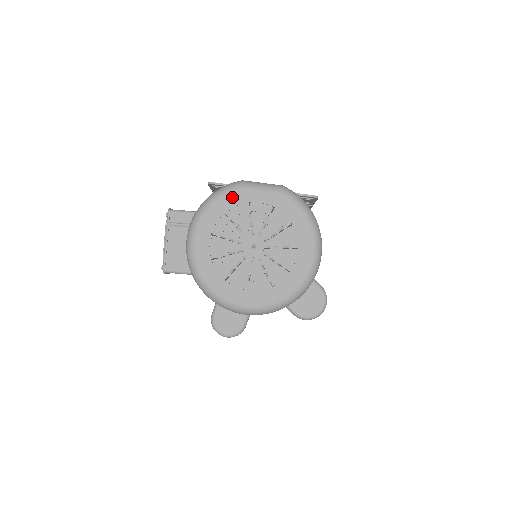
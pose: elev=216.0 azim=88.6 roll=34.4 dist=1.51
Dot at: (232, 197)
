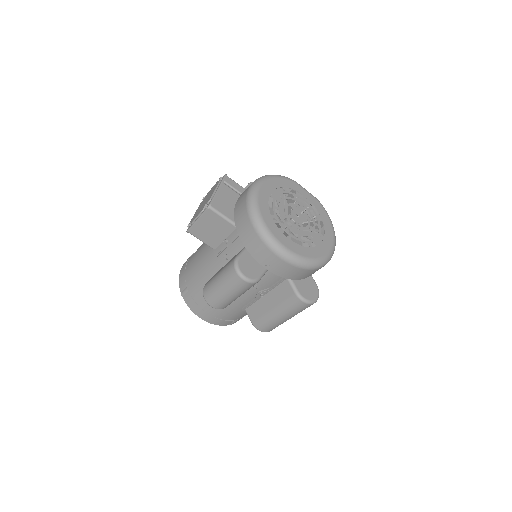
Dot at: (289, 182)
